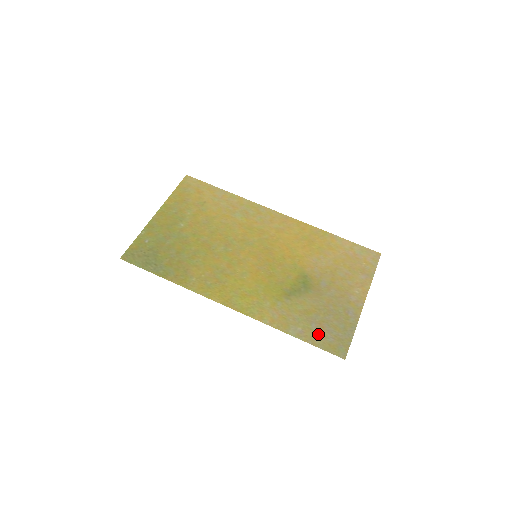
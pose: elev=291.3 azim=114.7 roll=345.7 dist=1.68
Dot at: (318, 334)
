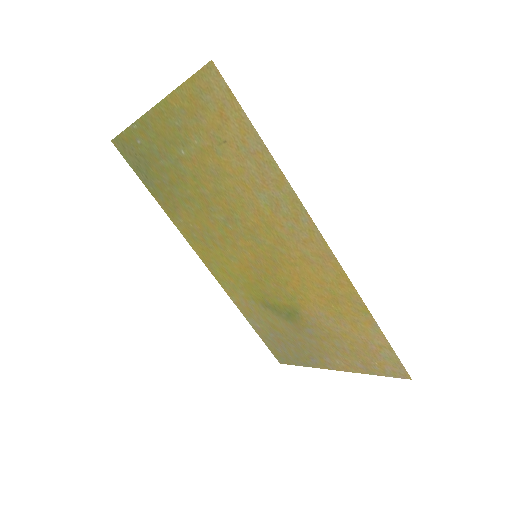
Dot at: (271, 340)
